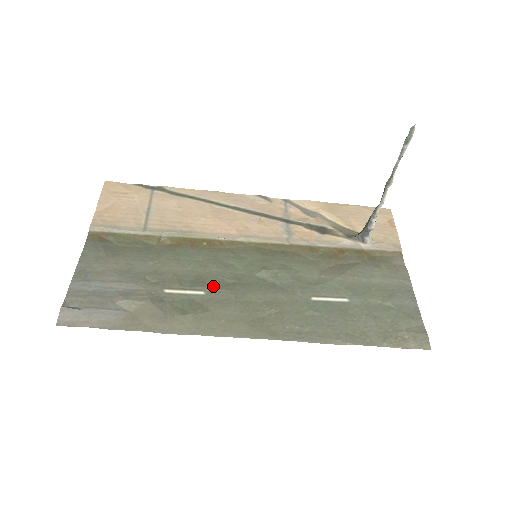
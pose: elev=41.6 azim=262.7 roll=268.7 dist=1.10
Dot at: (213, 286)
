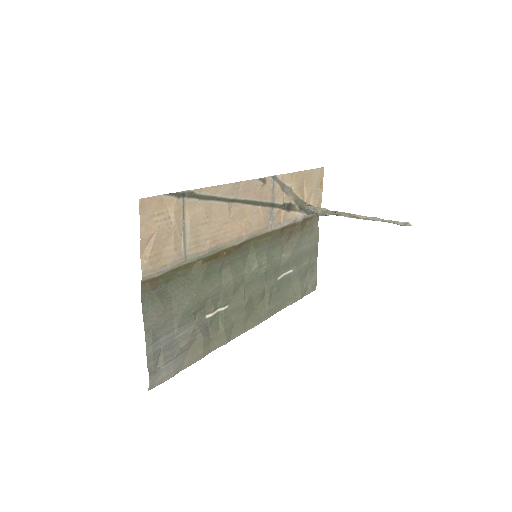
Dot at: (233, 297)
